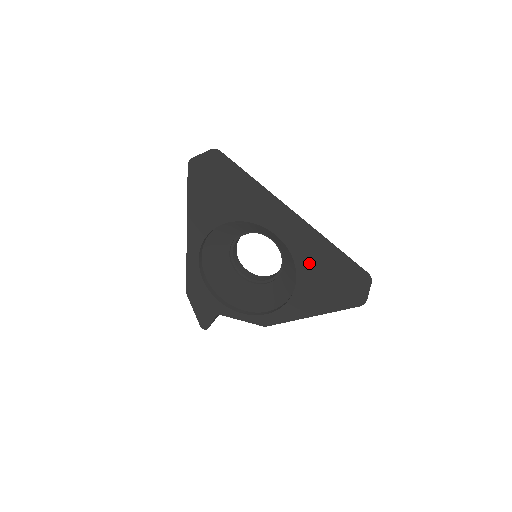
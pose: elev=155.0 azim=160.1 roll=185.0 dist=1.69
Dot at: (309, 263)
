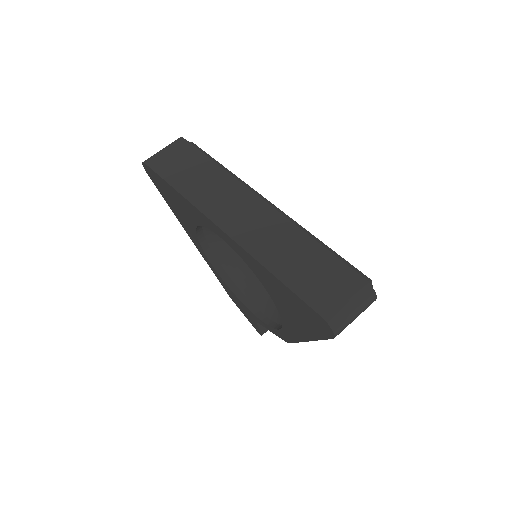
Dot at: (262, 274)
